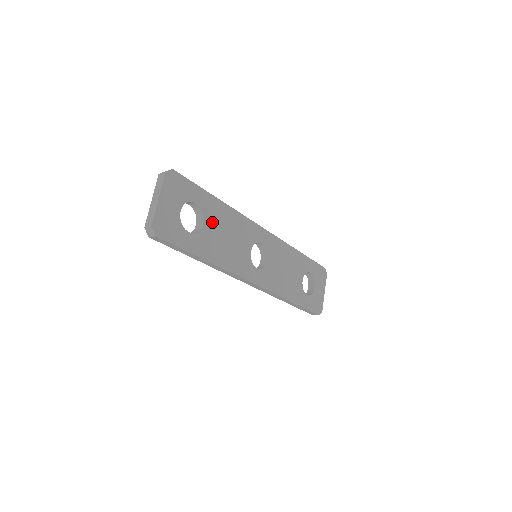
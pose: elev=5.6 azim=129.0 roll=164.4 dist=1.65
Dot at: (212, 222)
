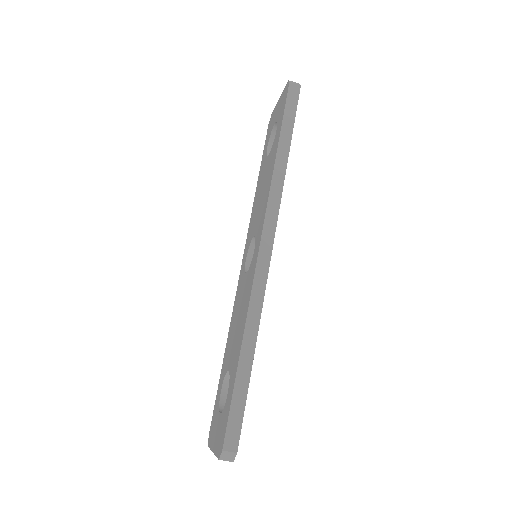
Dot at: occluded
